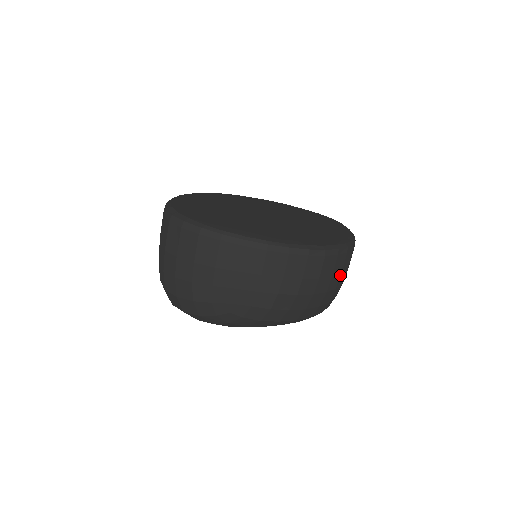
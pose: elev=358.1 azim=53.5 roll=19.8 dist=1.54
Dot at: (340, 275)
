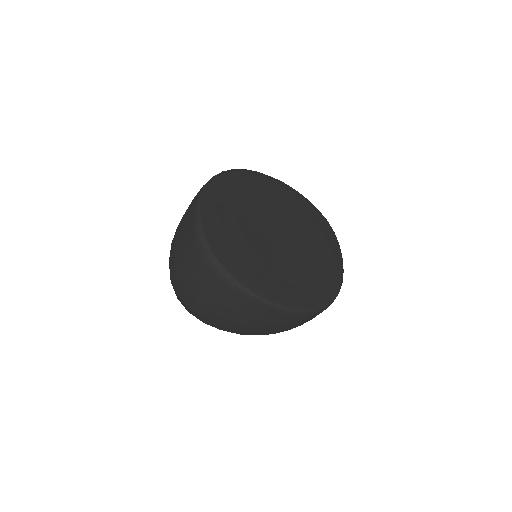
Dot at: occluded
